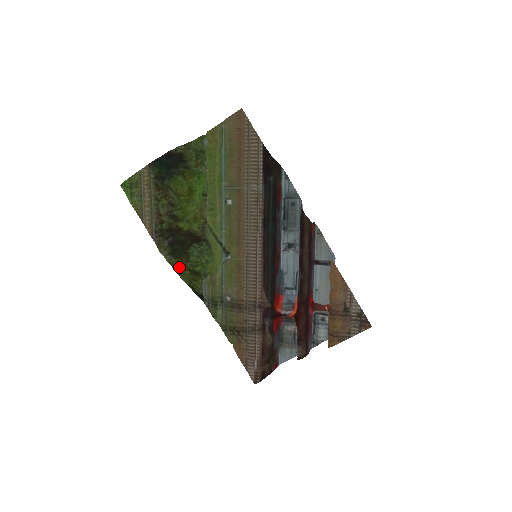
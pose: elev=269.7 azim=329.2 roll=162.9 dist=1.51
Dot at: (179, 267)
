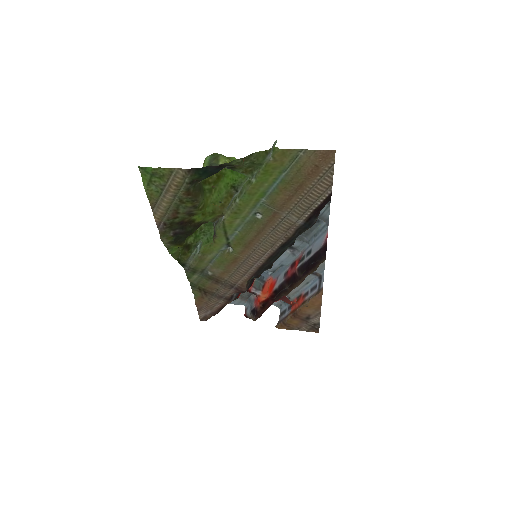
Dot at: (175, 249)
